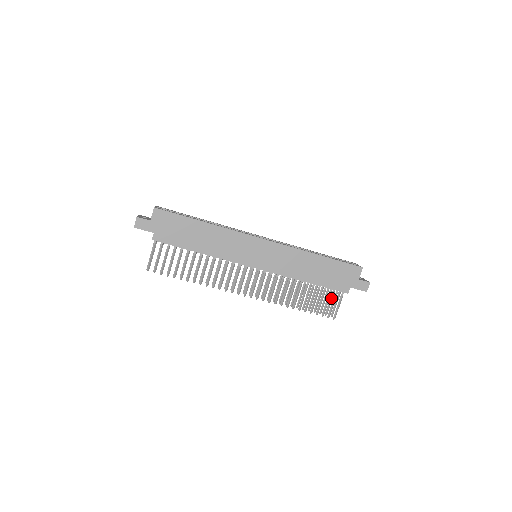
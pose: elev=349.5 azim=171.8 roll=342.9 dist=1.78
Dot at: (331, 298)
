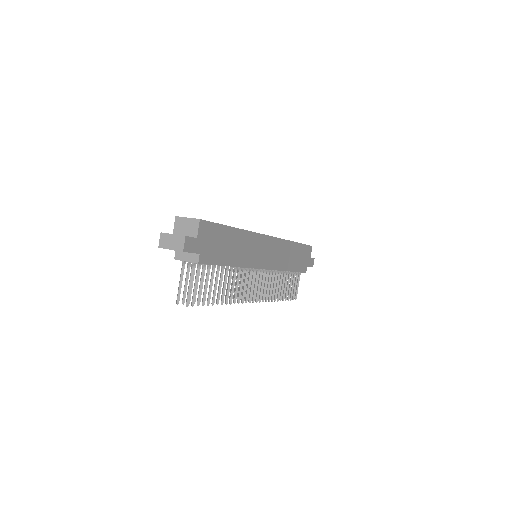
Dot at: occluded
